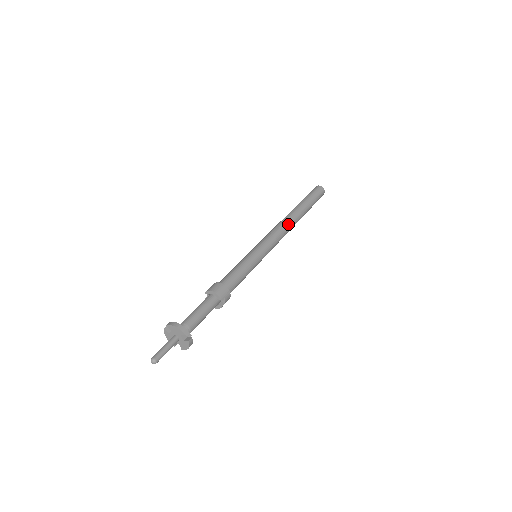
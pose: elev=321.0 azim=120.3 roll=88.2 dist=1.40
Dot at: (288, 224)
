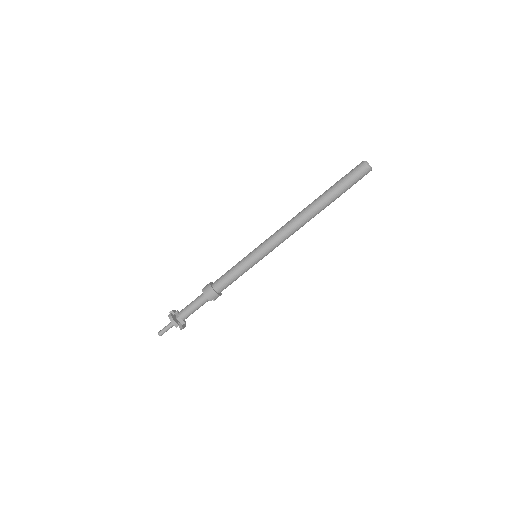
Dot at: (299, 224)
